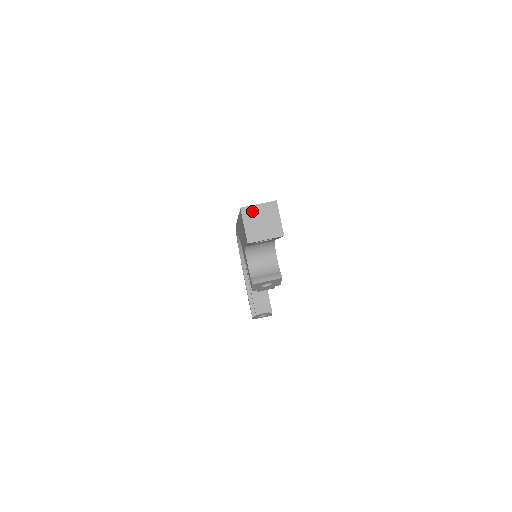
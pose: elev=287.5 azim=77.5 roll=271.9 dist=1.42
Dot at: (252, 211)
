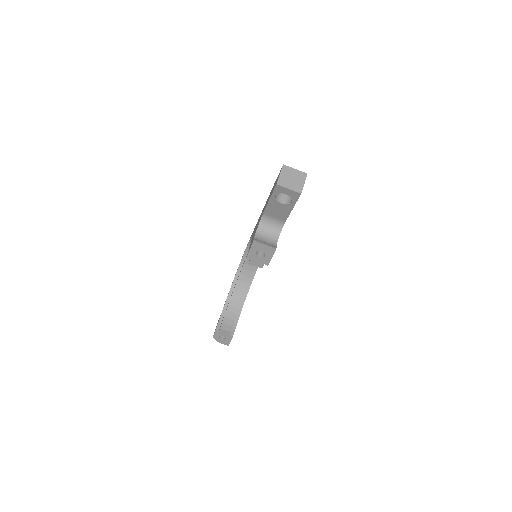
Dot at: (289, 170)
